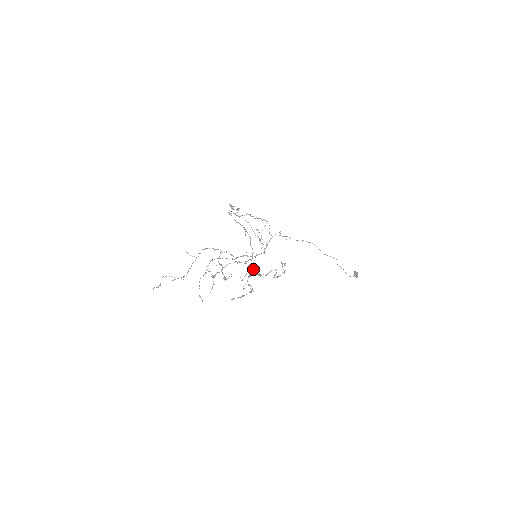
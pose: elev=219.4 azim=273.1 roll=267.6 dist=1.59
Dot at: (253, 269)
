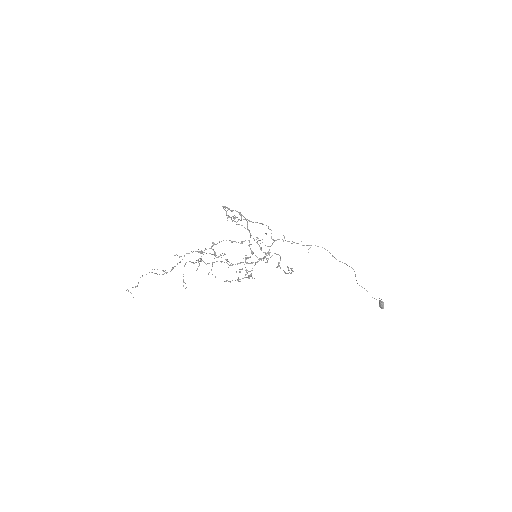
Dot at: (251, 250)
